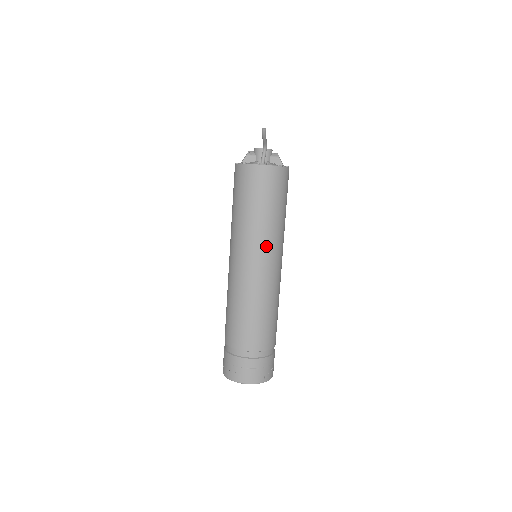
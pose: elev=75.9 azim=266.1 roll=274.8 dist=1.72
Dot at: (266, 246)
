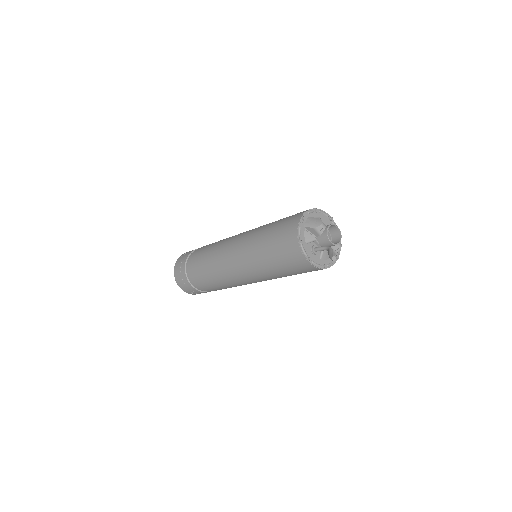
Dot at: (259, 278)
